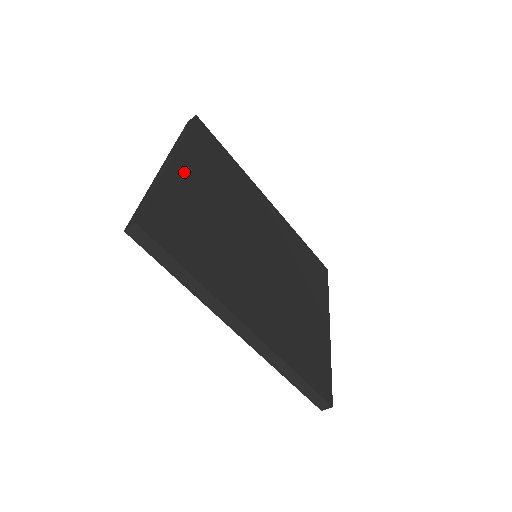
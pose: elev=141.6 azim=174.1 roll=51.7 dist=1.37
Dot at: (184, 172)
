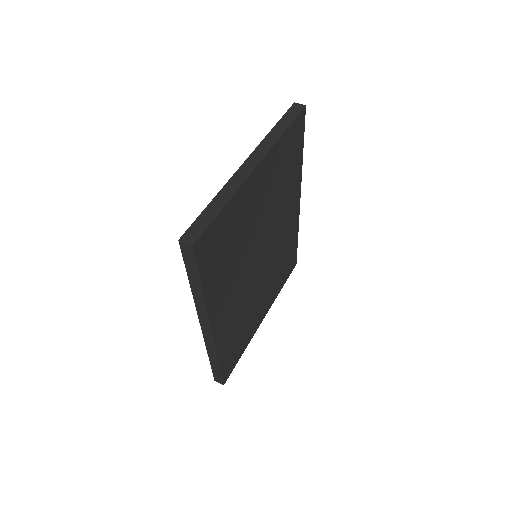
Dot at: (257, 180)
